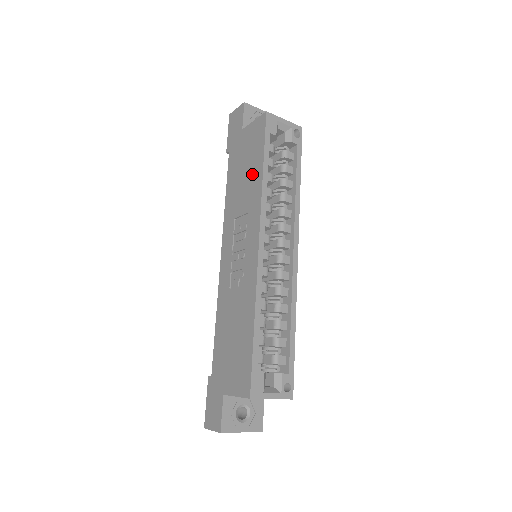
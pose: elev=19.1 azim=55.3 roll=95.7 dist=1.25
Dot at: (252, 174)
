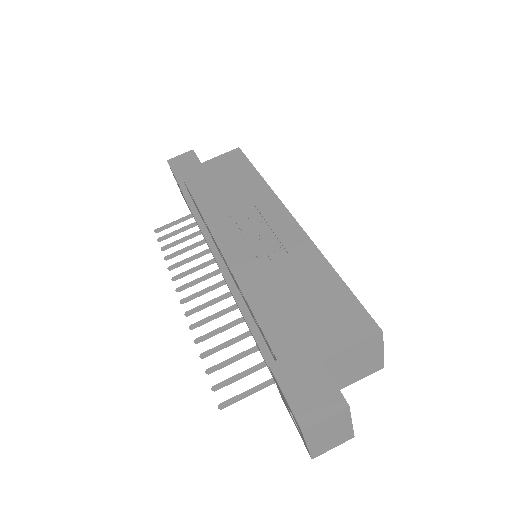
Dot at: (243, 181)
